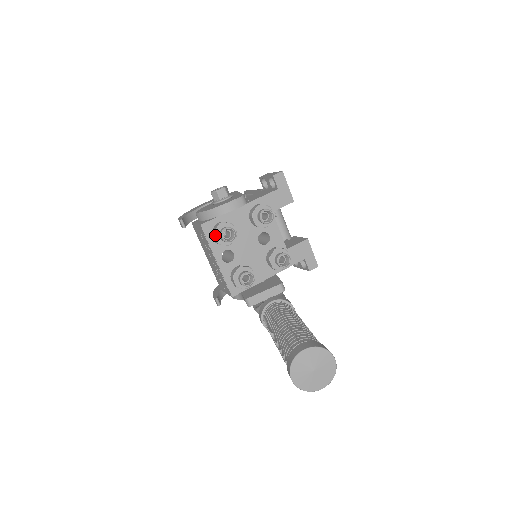
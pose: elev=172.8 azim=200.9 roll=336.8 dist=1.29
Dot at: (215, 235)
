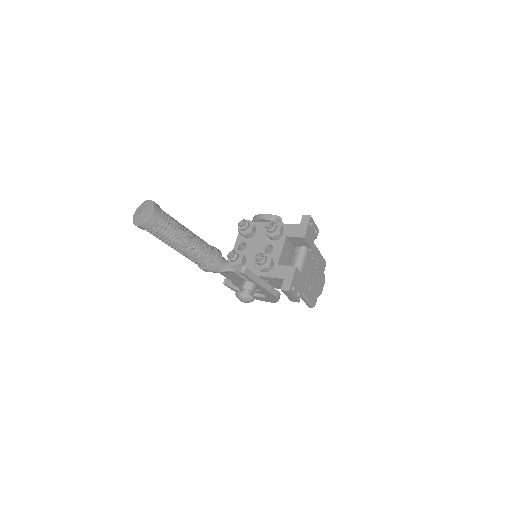
Dot at: occluded
